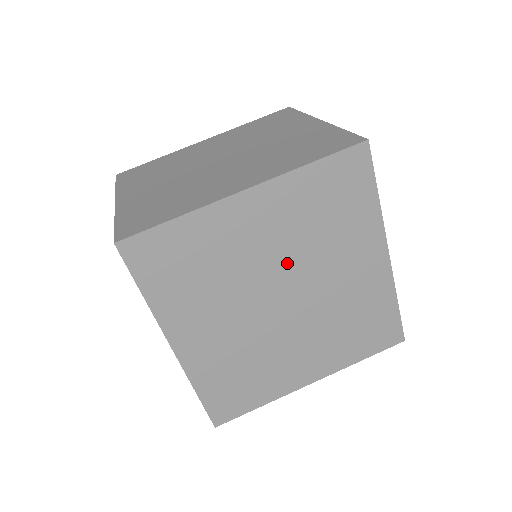
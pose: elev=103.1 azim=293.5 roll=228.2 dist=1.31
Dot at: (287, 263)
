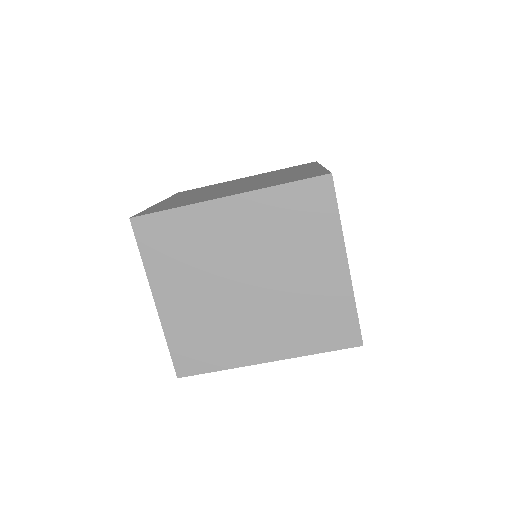
Dot at: occluded
